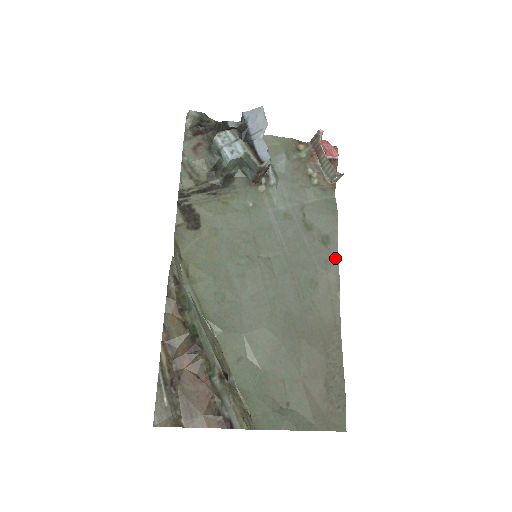
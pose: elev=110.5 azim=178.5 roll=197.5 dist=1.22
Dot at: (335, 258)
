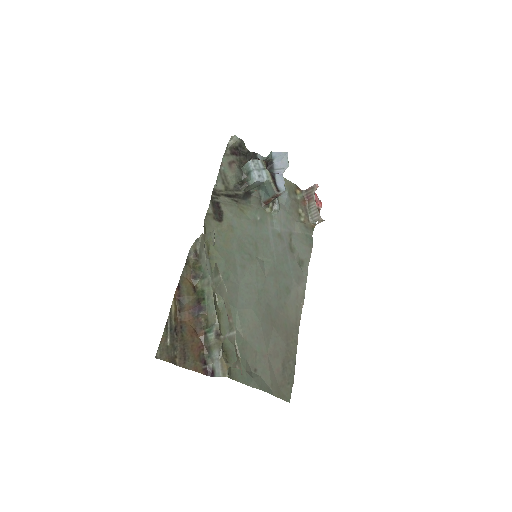
Dot at: (305, 278)
